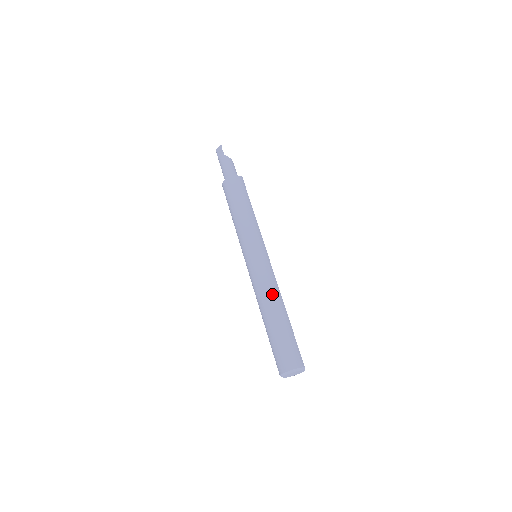
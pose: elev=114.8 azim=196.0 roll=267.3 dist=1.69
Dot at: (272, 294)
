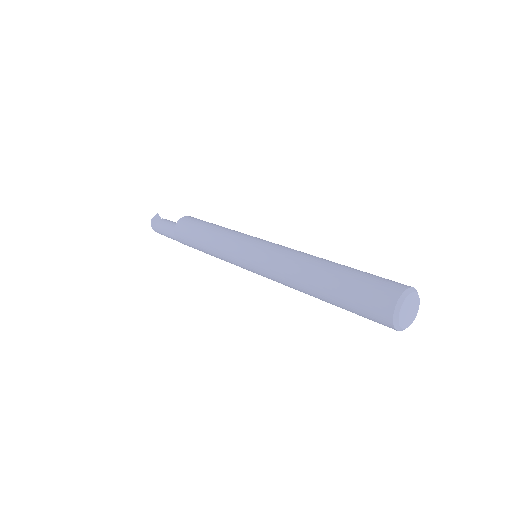
Dot at: (309, 254)
